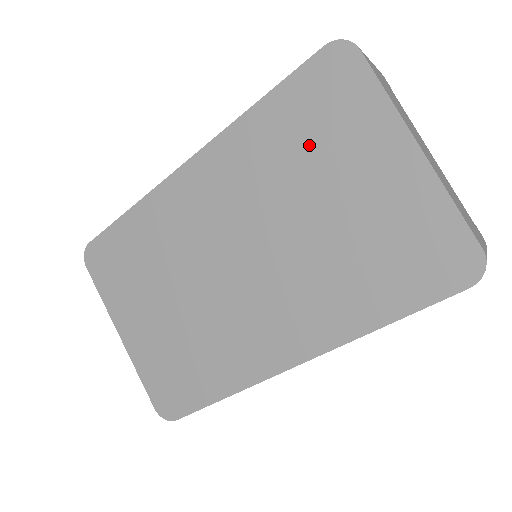
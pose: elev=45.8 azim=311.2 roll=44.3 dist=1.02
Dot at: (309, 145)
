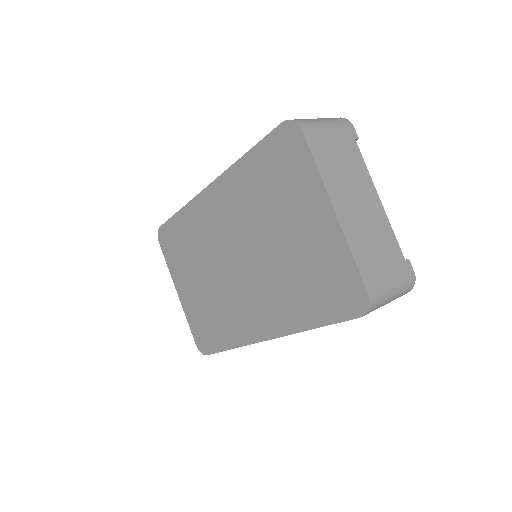
Dot at: (273, 193)
